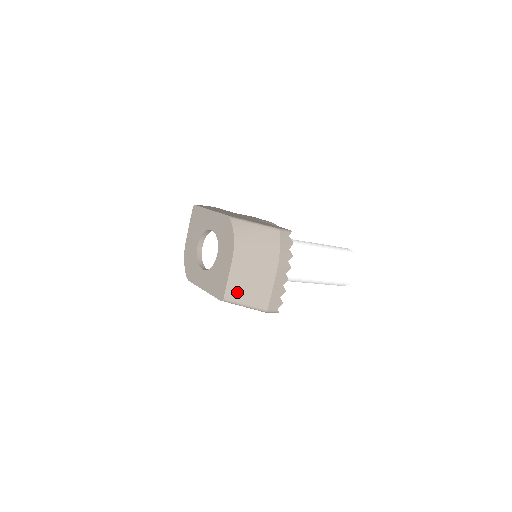
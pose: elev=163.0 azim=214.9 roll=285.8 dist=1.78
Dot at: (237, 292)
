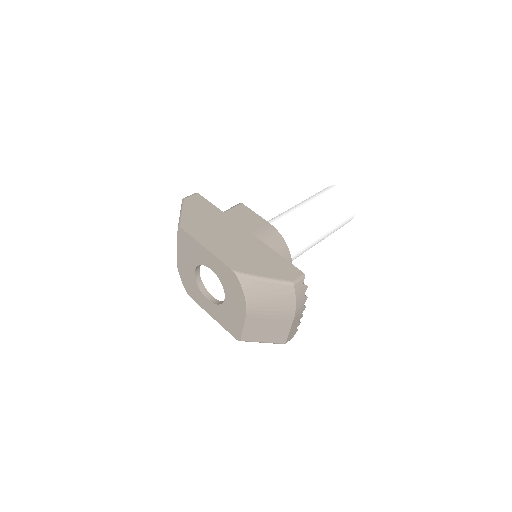
Dot at: (254, 336)
